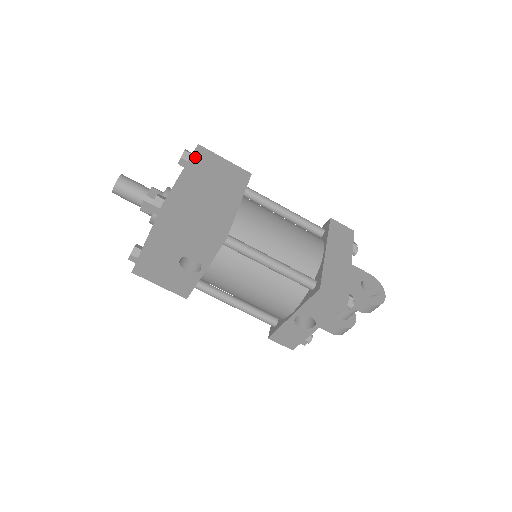
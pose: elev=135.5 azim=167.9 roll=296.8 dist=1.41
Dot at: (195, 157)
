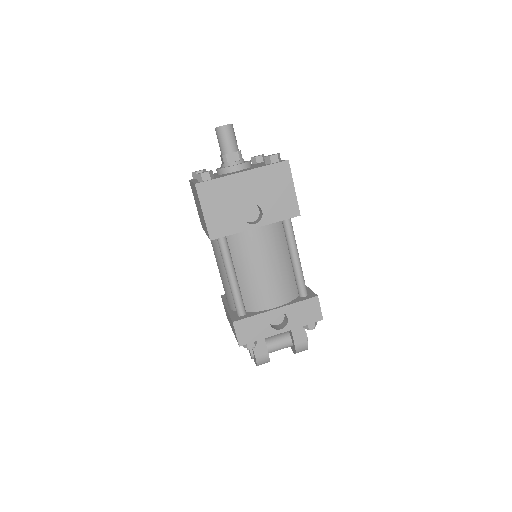
Dot at: occluded
